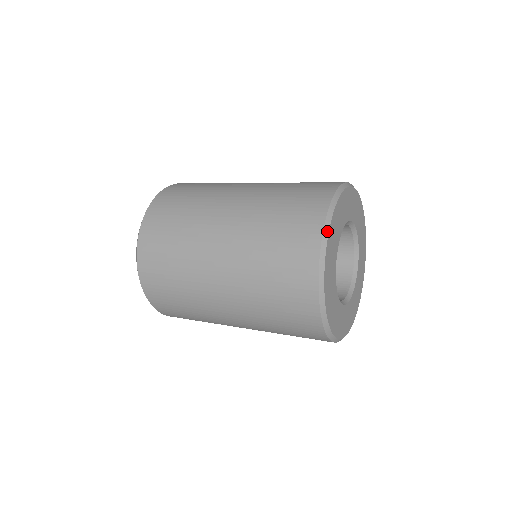
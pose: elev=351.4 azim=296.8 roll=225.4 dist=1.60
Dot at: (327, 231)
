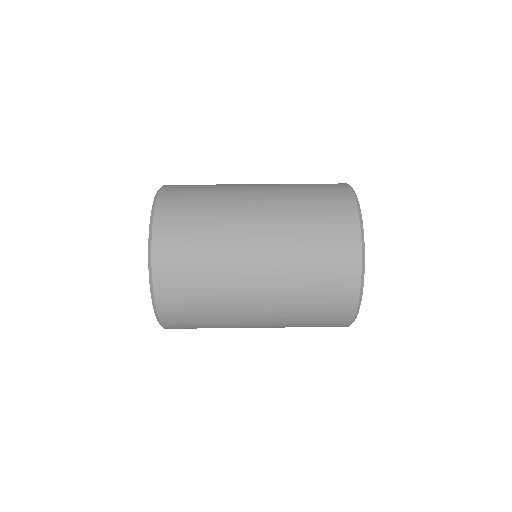
Dot at: occluded
